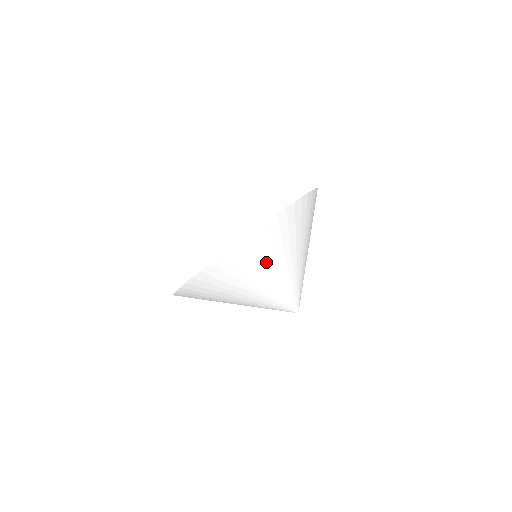
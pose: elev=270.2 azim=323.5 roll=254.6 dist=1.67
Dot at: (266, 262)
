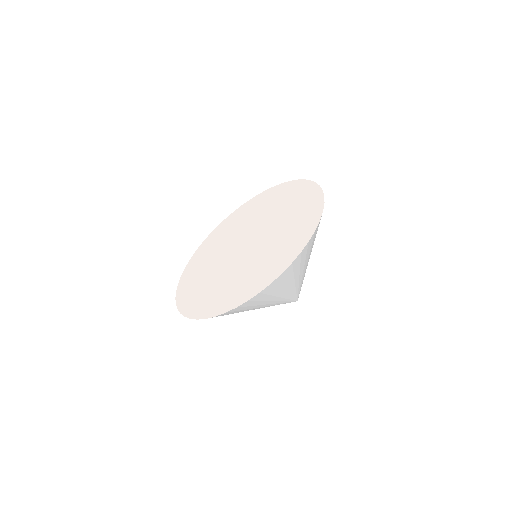
Dot at: (270, 298)
